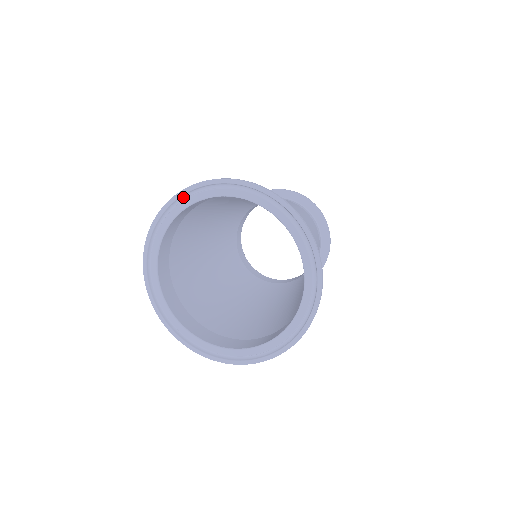
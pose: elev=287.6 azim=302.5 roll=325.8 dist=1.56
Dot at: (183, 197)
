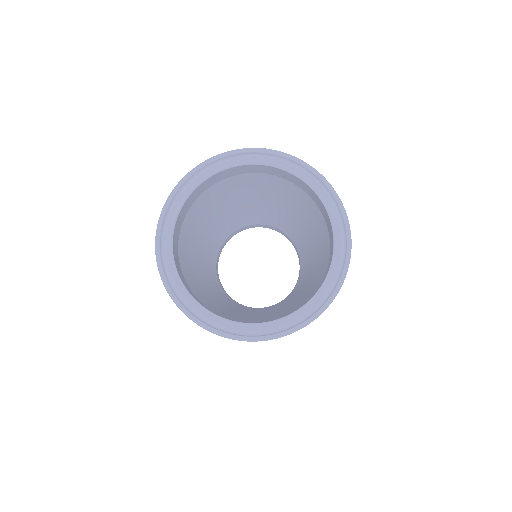
Dot at: (183, 188)
